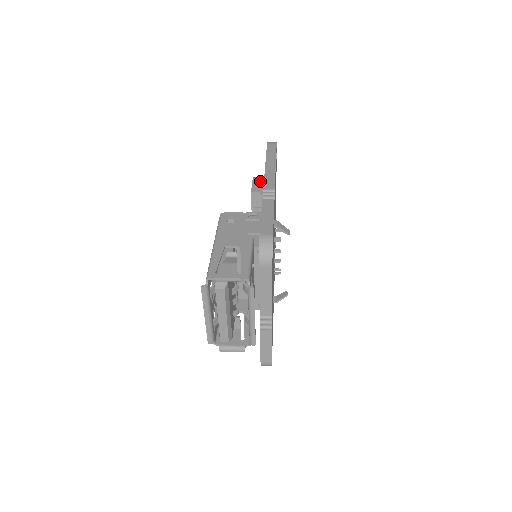
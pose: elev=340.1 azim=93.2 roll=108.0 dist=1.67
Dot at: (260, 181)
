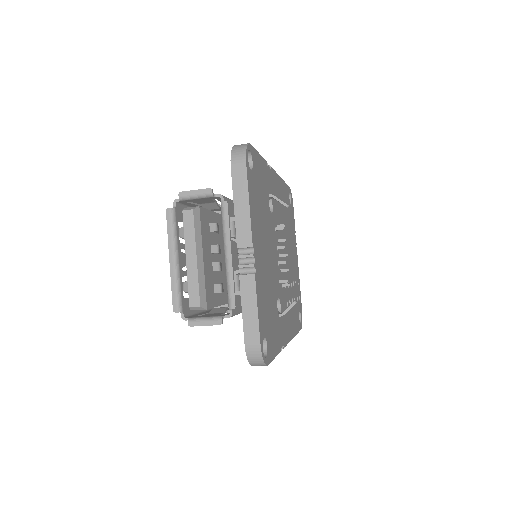
Dot at: occluded
